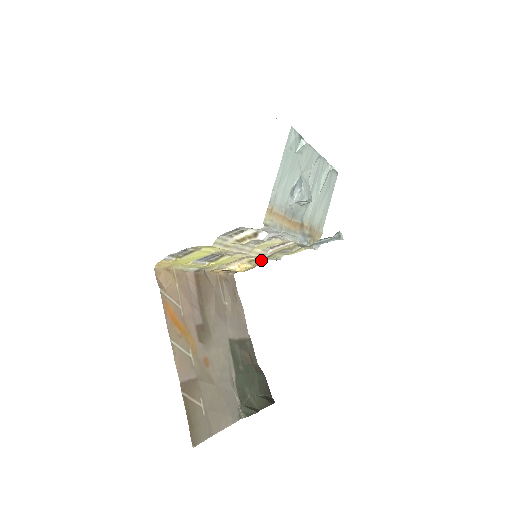
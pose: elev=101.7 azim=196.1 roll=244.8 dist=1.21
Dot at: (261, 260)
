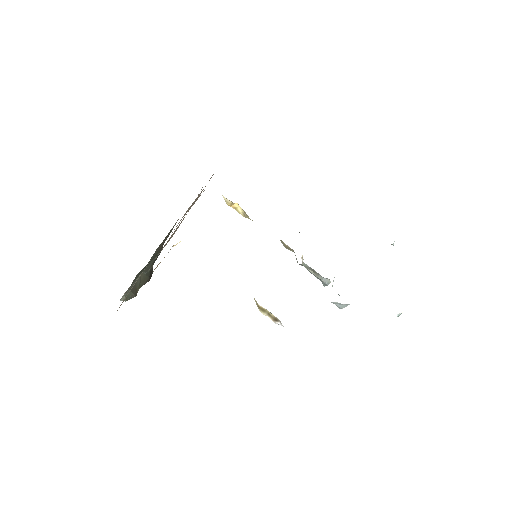
Dot at: occluded
